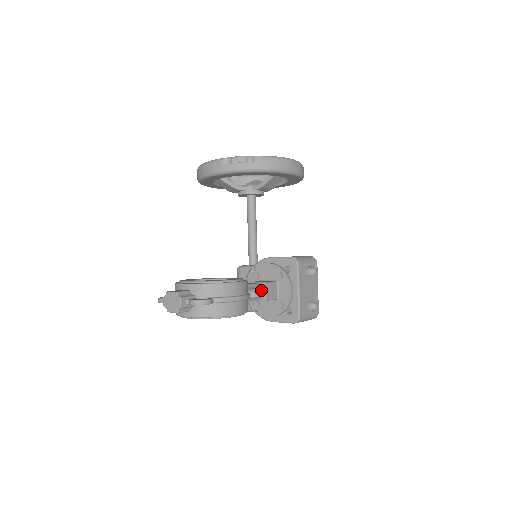
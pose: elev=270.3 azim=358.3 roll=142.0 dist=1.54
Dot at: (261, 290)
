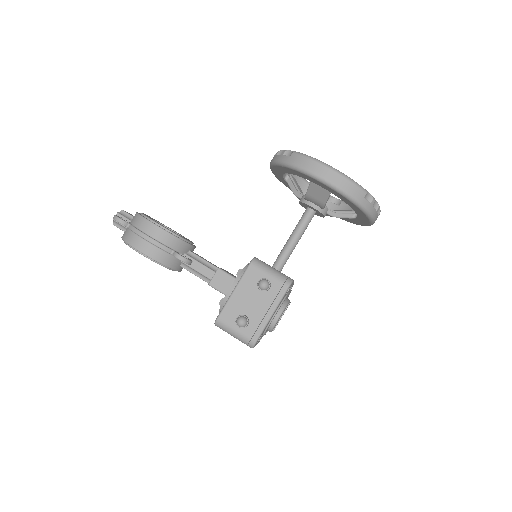
Dot at: (210, 271)
